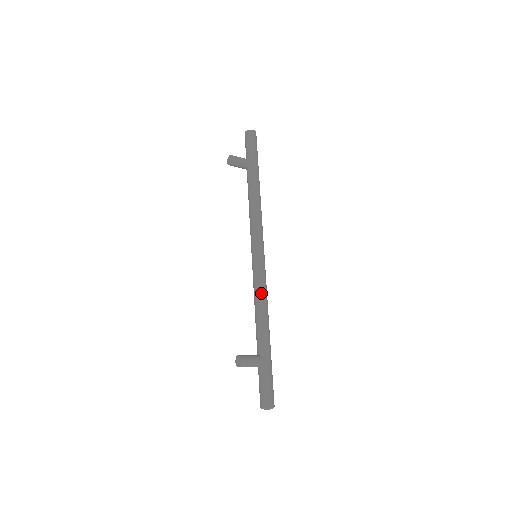
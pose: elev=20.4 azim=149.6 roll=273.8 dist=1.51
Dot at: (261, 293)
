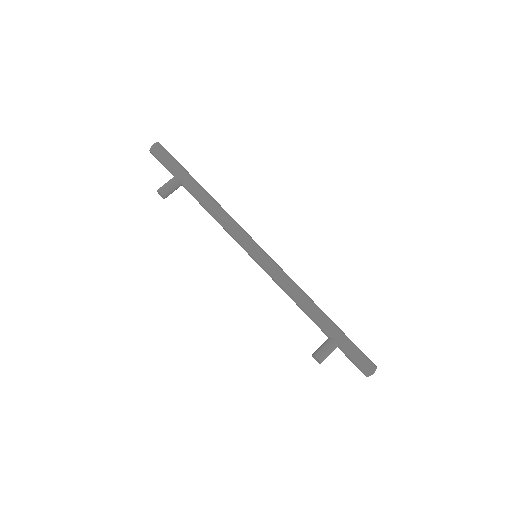
Dot at: (287, 286)
